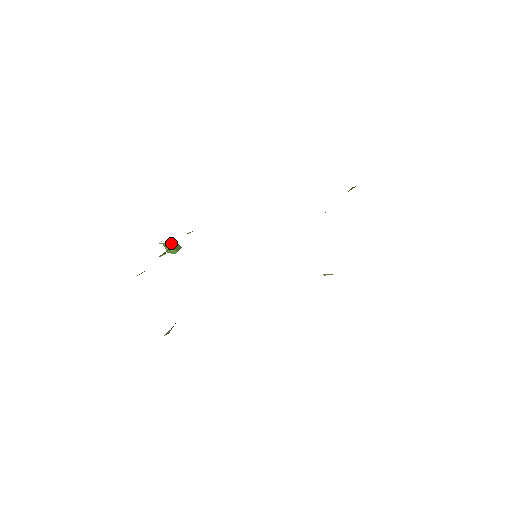
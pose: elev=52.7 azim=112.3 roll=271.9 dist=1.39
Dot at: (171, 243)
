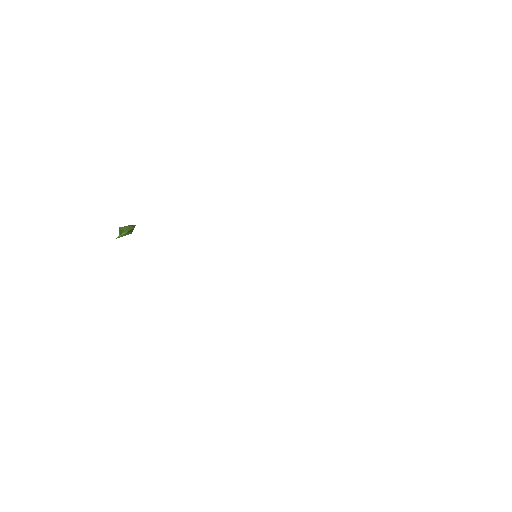
Dot at: (122, 231)
